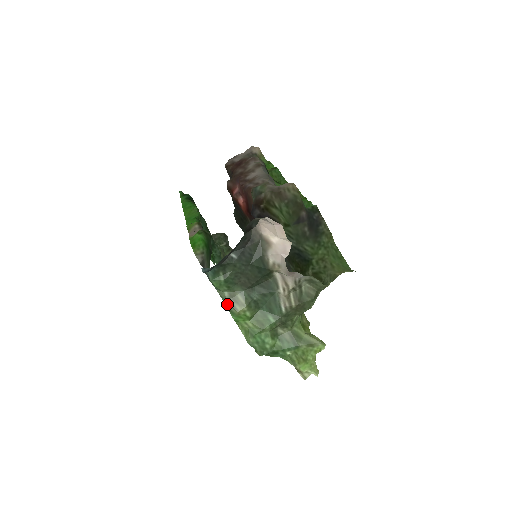
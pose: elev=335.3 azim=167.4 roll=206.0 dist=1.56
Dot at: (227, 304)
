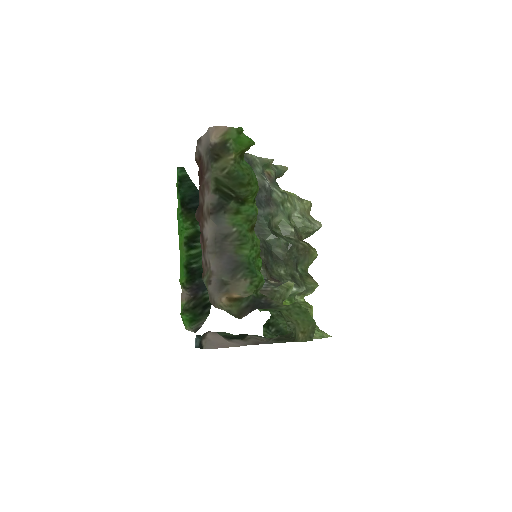
Dot at: occluded
